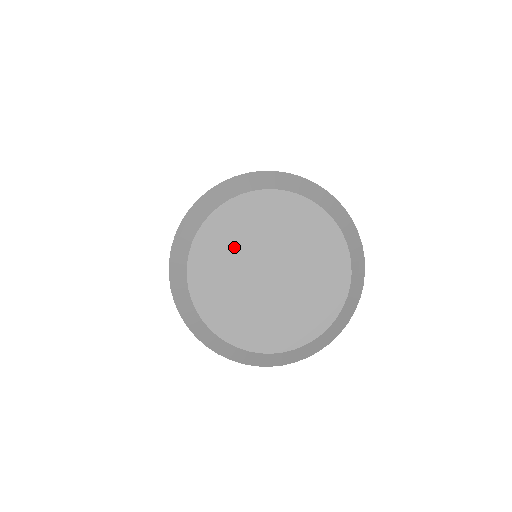
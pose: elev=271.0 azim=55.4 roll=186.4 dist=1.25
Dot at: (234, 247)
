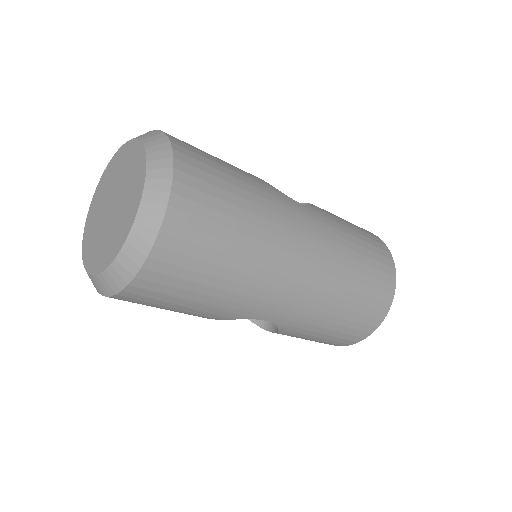
Dot at: (97, 217)
